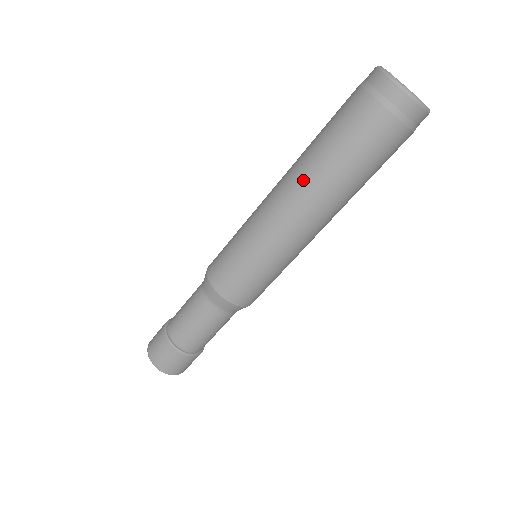
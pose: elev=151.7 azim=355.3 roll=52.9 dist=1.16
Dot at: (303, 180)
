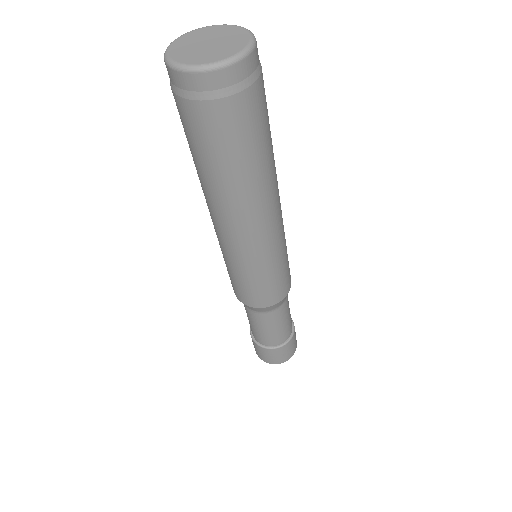
Dot at: occluded
